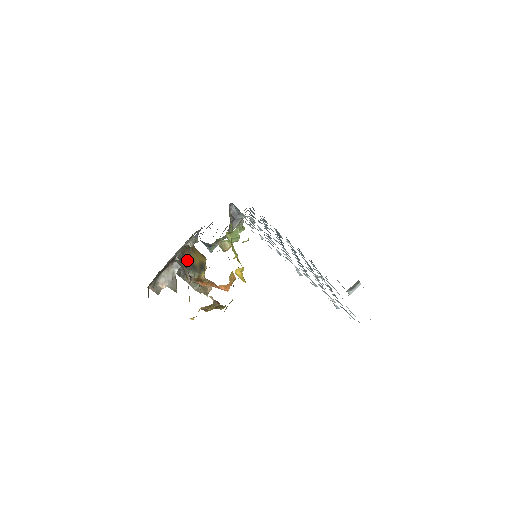
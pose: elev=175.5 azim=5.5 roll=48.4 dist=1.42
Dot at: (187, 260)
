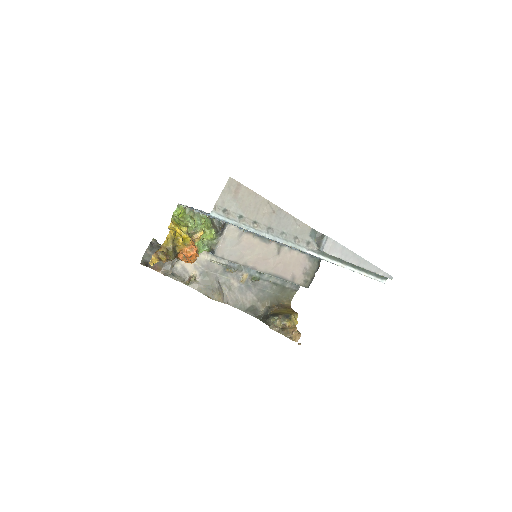
Dot at: (275, 313)
